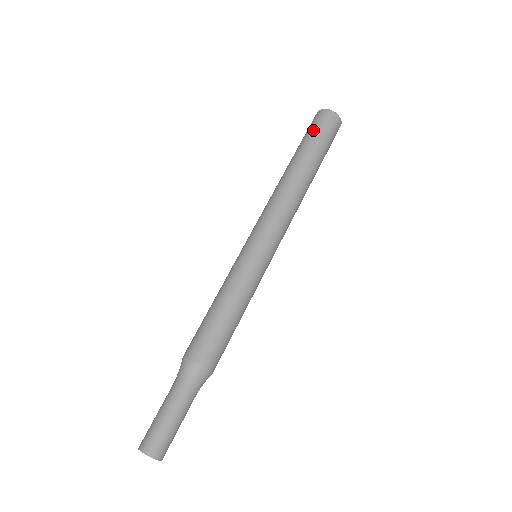
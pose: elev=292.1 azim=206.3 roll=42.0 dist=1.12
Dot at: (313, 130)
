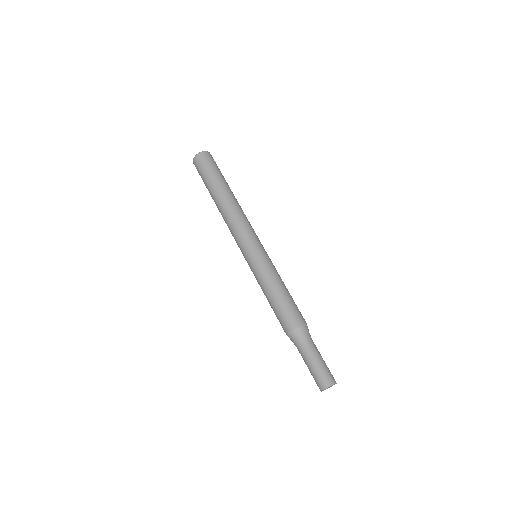
Dot at: (213, 167)
